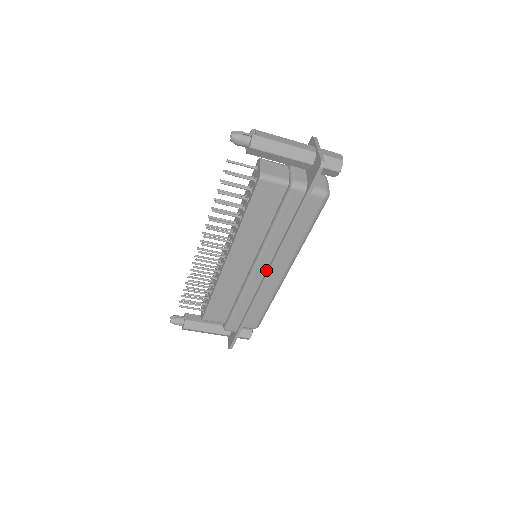
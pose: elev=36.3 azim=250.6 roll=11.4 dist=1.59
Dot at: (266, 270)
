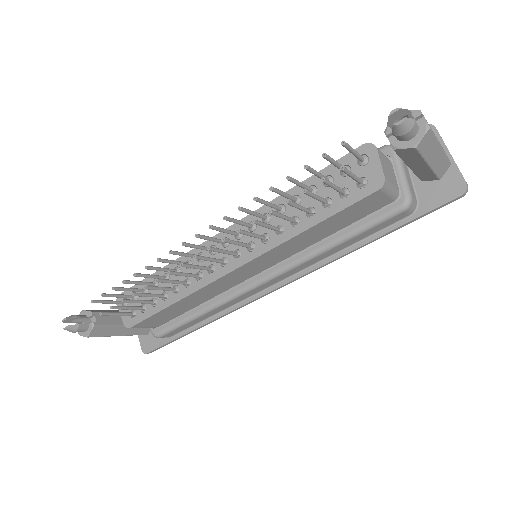
Dot at: (275, 283)
